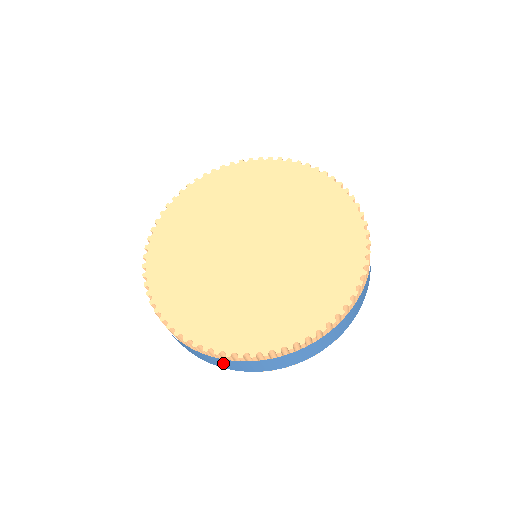
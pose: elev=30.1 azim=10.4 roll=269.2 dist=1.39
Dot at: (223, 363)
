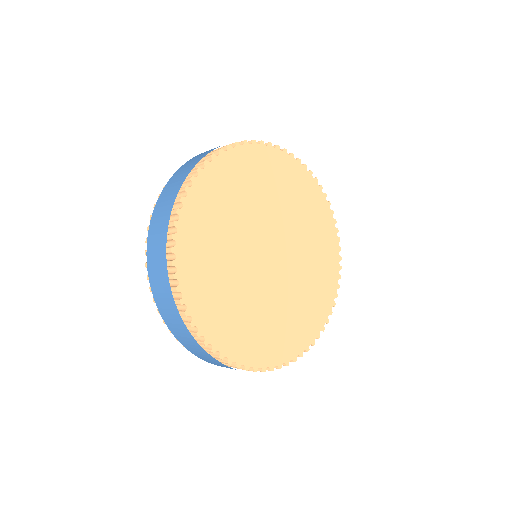
Dot at: (216, 363)
